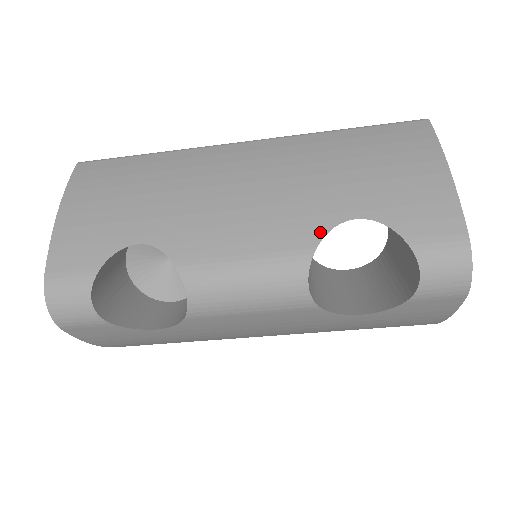
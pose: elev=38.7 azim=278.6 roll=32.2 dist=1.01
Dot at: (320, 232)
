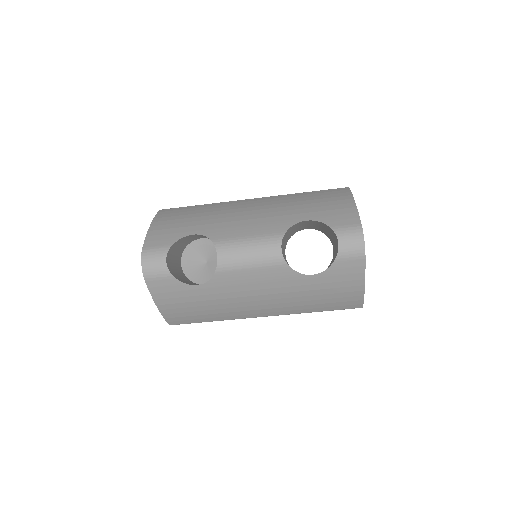
Dot at: (288, 226)
